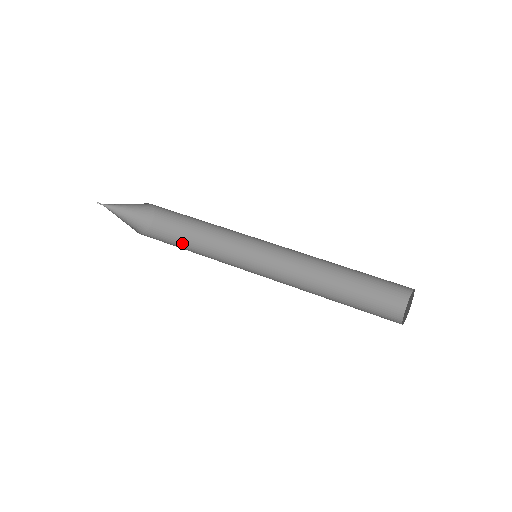
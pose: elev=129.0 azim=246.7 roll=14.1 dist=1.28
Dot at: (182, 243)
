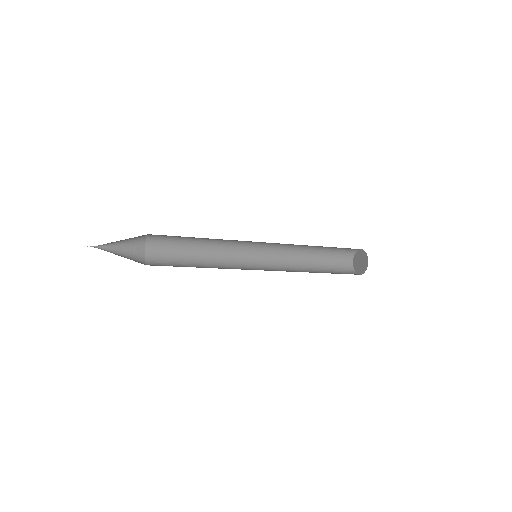
Dot at: occluded
